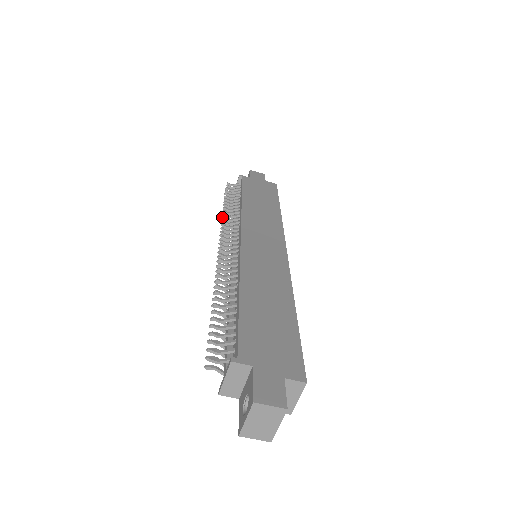
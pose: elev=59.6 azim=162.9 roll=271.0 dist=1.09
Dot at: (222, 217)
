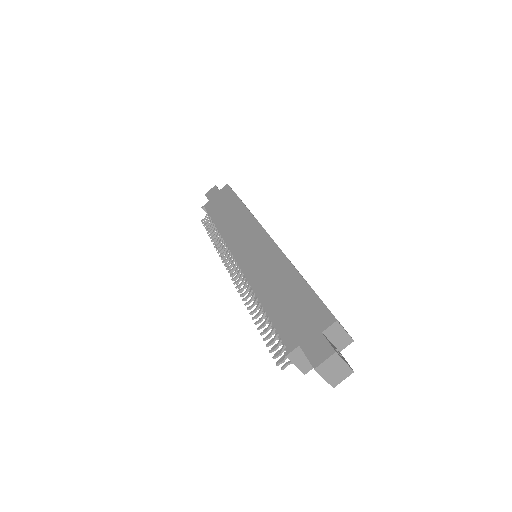
Dot at: occluded
